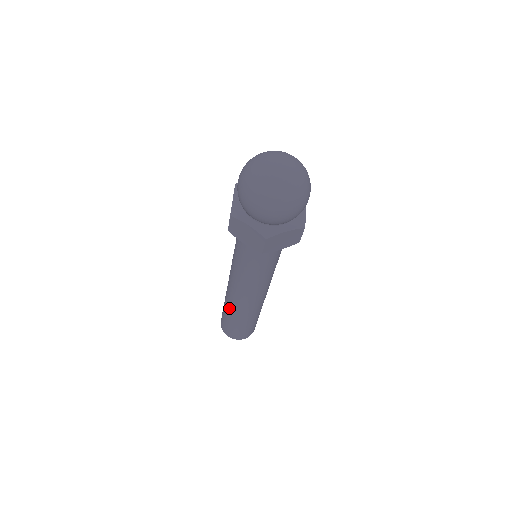
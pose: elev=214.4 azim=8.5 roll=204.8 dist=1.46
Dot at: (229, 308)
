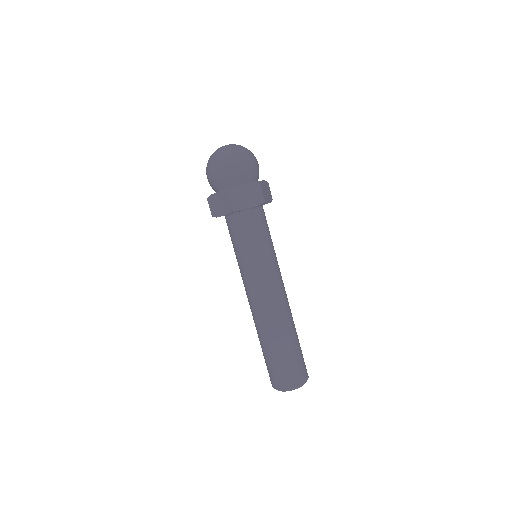
Dot at: (276, 334)
